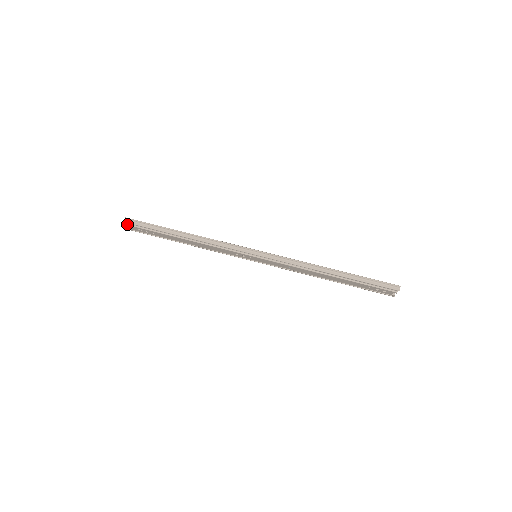
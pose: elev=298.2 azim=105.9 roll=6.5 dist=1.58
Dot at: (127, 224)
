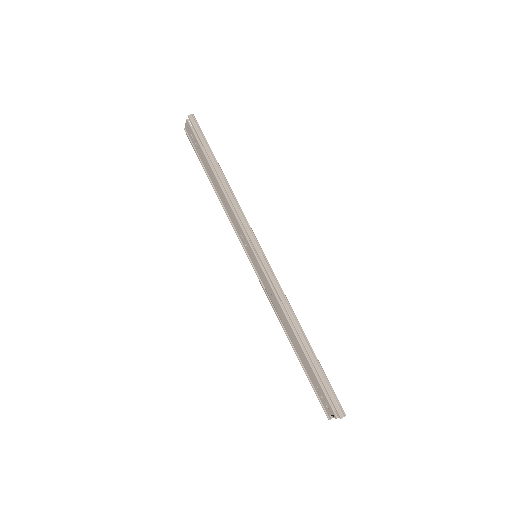
Dot at: (188, 120)
